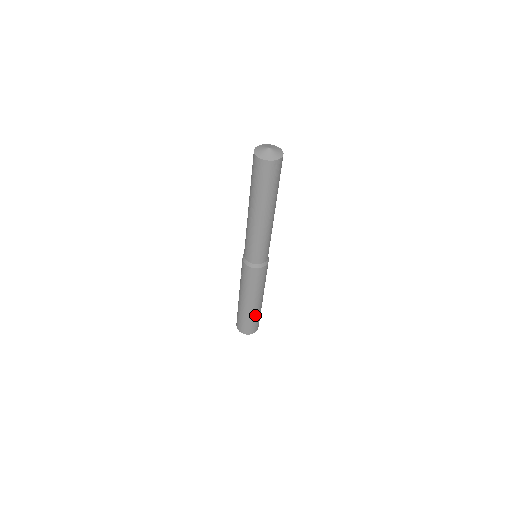
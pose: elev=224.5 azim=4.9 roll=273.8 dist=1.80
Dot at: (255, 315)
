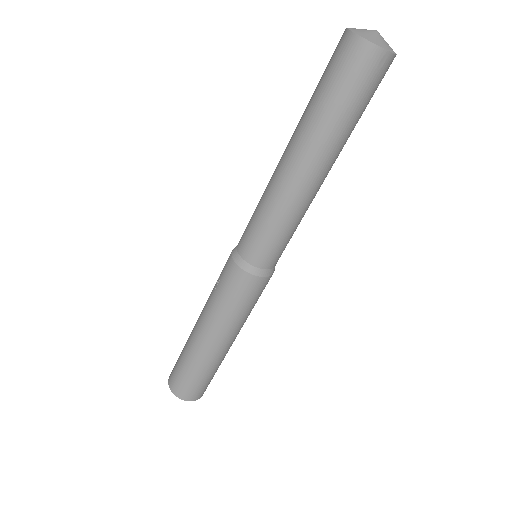
Dot at: (211, 367)
